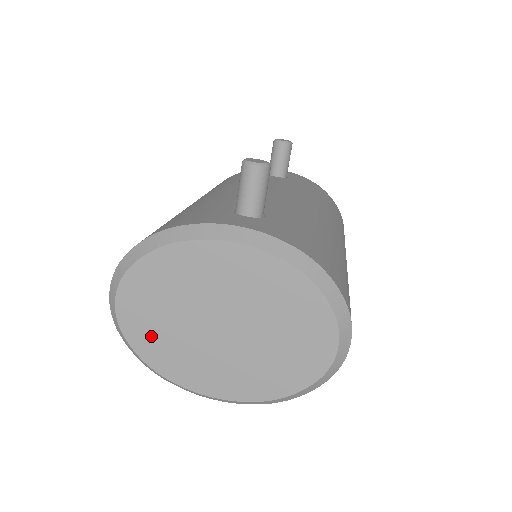
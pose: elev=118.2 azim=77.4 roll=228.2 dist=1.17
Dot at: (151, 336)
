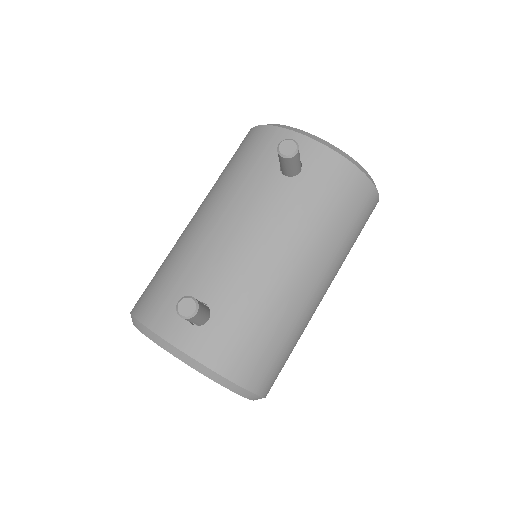
Dot at: occluded
